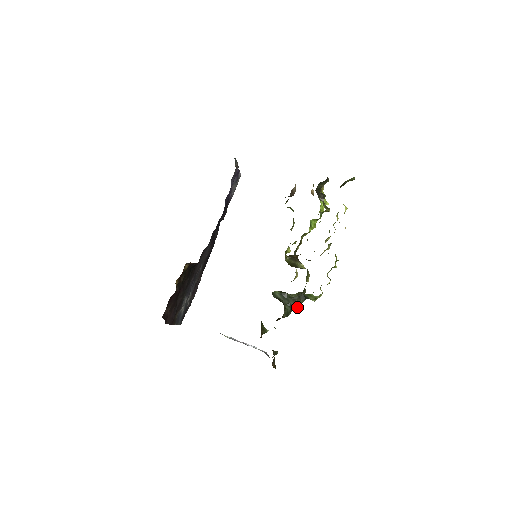
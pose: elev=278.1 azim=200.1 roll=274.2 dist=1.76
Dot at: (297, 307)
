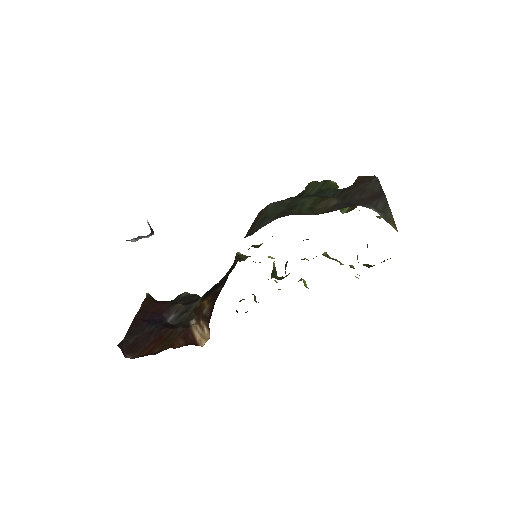
Dot at: occluded
